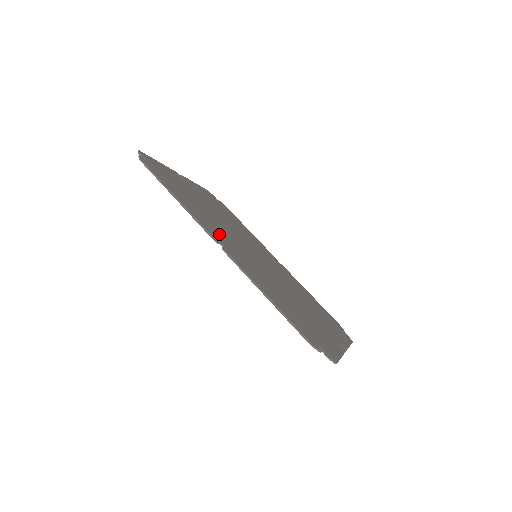
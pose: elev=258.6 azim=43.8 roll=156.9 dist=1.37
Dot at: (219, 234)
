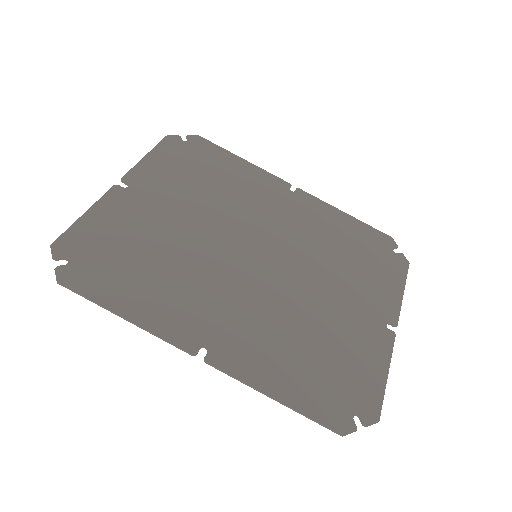
Dot at: (196, 312)
